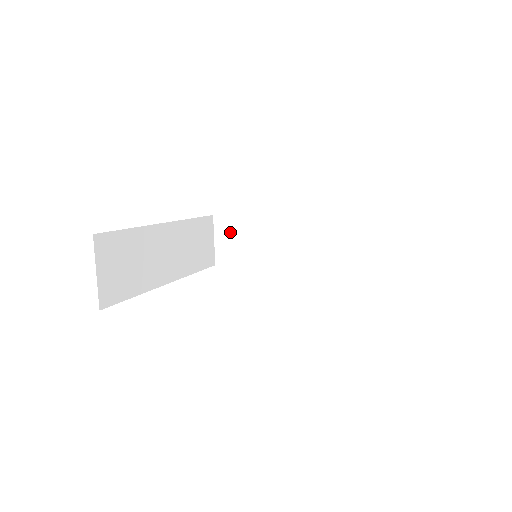
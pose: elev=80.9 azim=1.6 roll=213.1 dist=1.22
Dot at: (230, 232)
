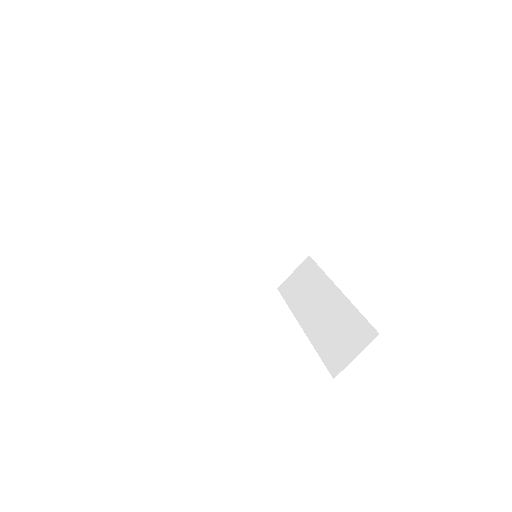
Dot at: (304, 273)
